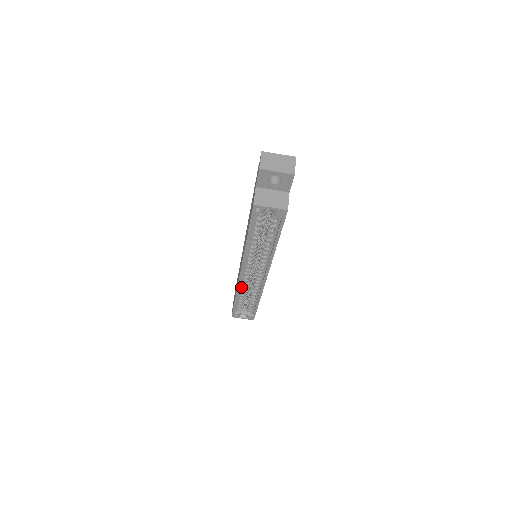
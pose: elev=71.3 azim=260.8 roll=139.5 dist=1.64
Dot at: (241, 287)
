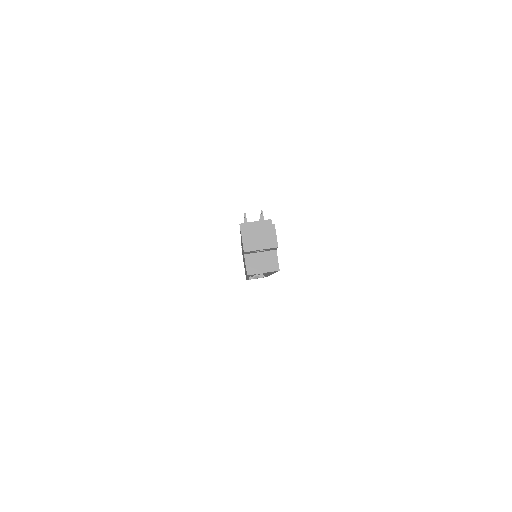
Dot at: occluded
